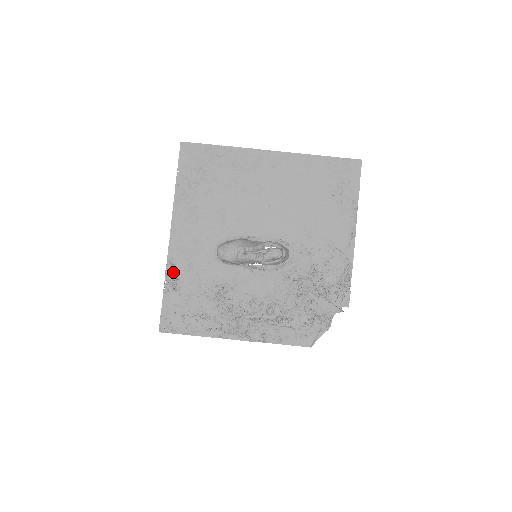
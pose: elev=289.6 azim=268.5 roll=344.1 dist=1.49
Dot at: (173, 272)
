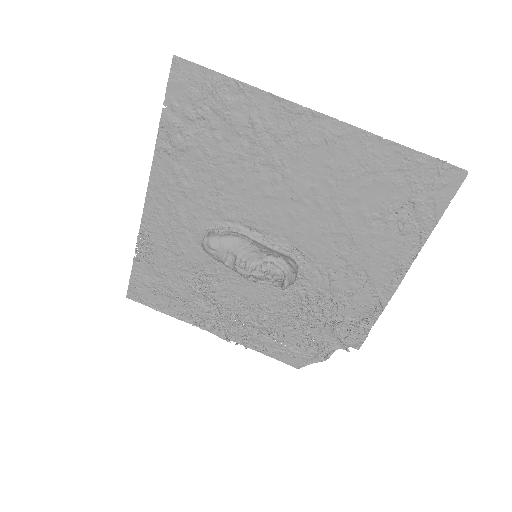
Dot at: (146, 242)
